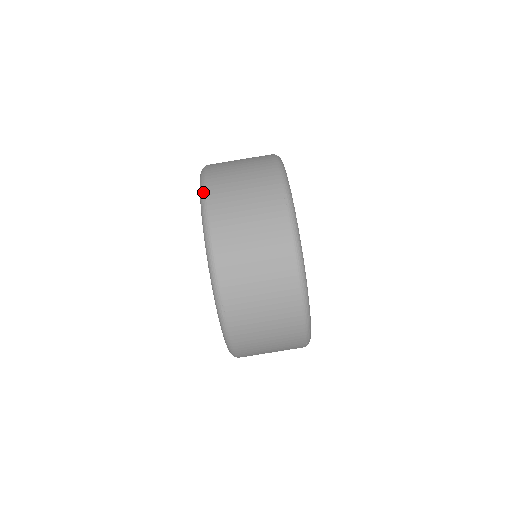
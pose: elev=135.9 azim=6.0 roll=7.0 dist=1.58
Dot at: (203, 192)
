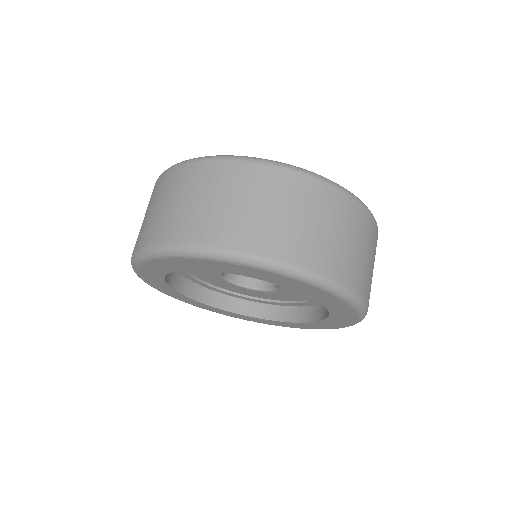
Dot at: (201, 250)
